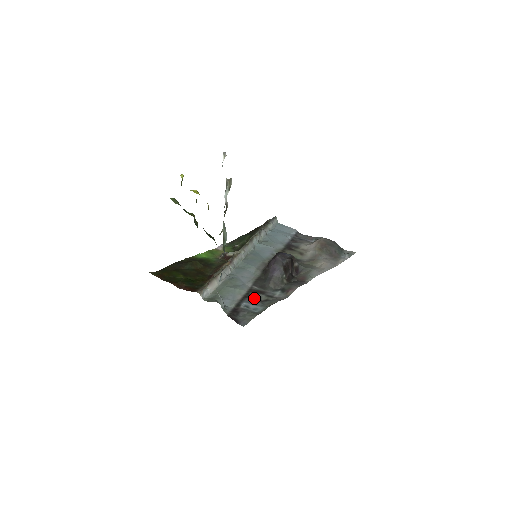
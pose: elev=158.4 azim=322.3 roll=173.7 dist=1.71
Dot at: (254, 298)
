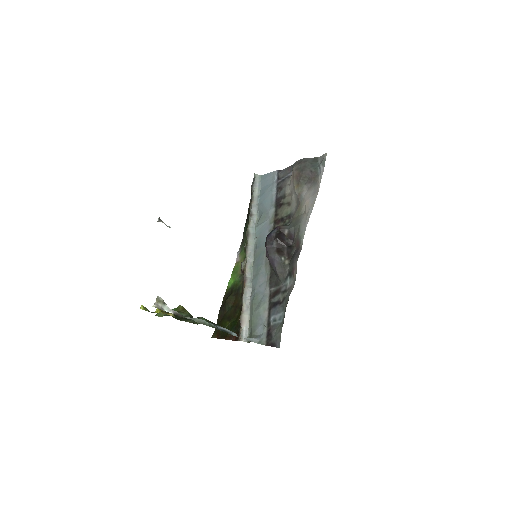
Dot at: (275, 305)
